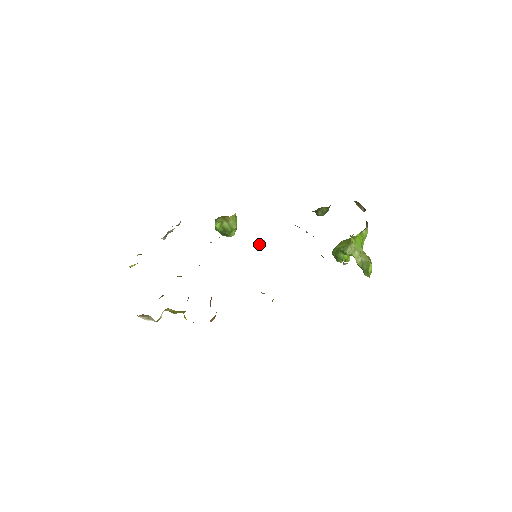
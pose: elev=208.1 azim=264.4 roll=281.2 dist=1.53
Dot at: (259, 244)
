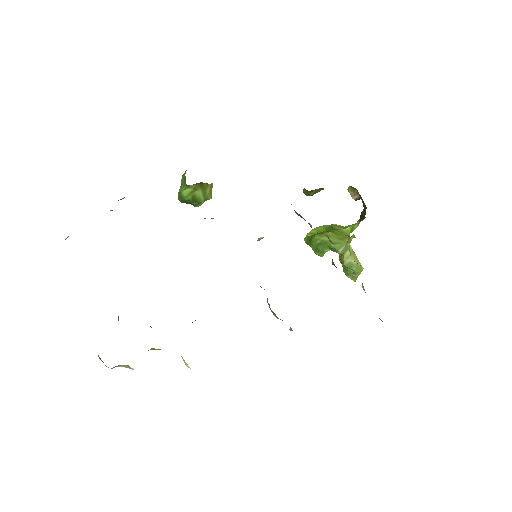
Dot at: (259, 238)
